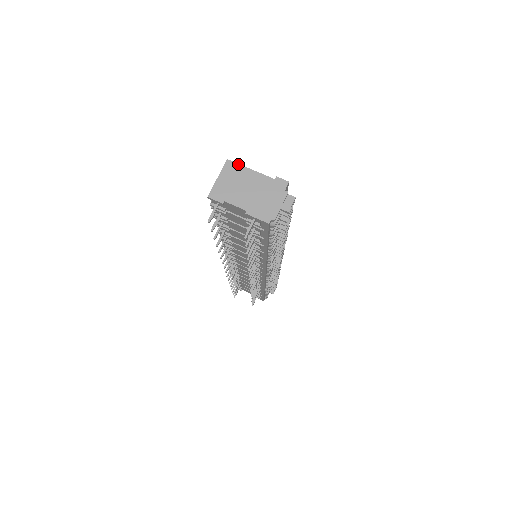
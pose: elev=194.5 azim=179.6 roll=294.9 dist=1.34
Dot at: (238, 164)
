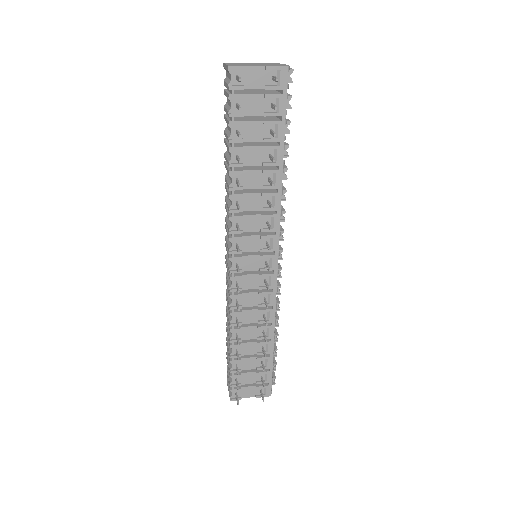
Dot at: occluded
